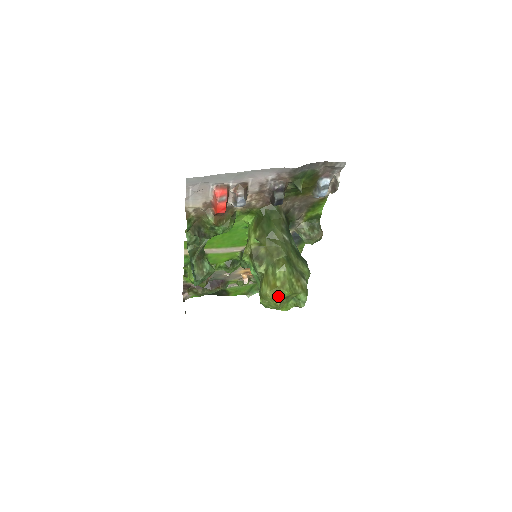
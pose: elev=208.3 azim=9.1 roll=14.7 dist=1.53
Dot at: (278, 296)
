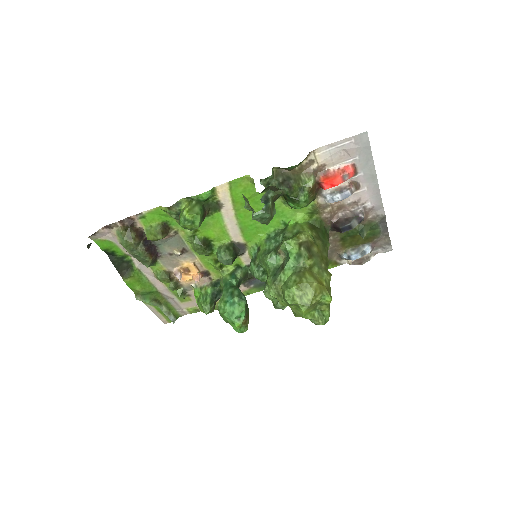
Dot at: (321, 294)
